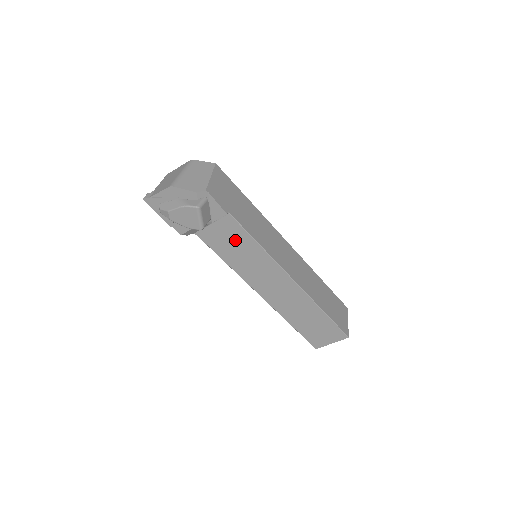
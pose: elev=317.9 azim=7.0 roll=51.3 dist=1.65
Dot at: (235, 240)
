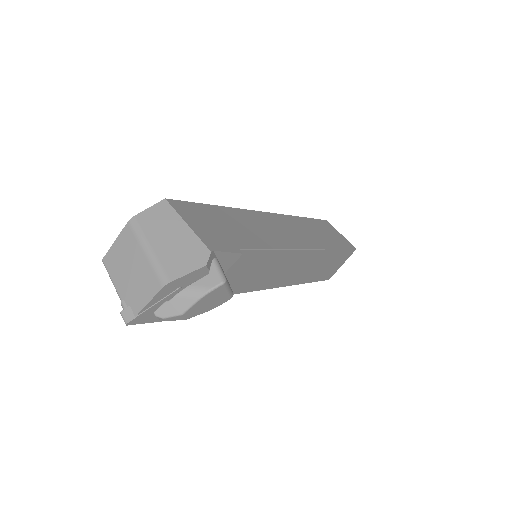
Dot at: (250, 267)
